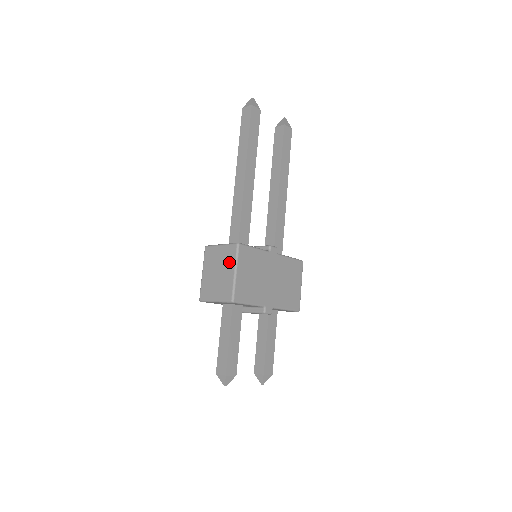
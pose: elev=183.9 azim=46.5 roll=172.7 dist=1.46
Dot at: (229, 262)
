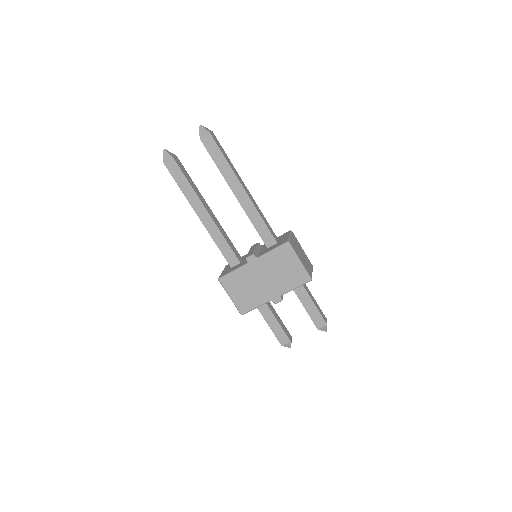
Dot at: occluded
